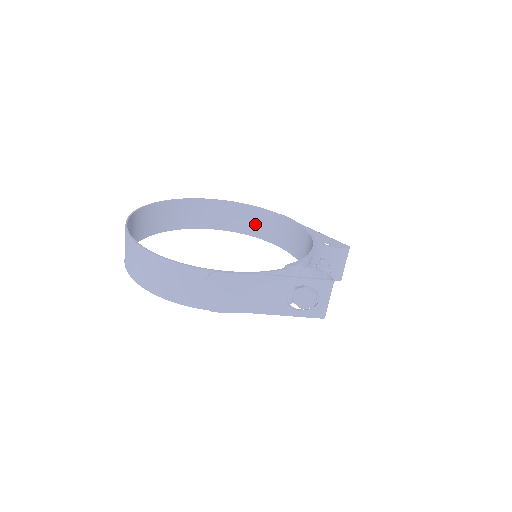
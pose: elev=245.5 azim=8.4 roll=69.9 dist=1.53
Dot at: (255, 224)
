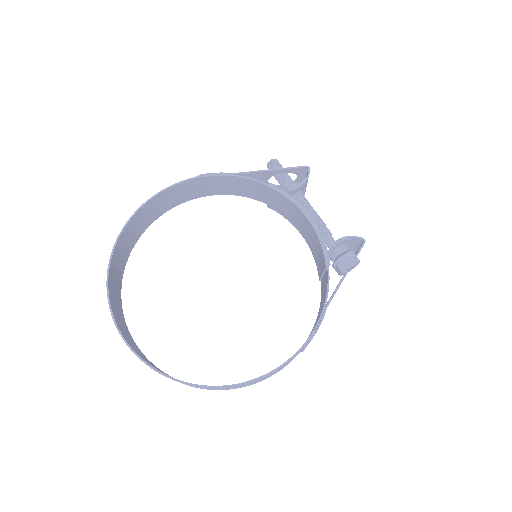
Dot at: (174, 198)
